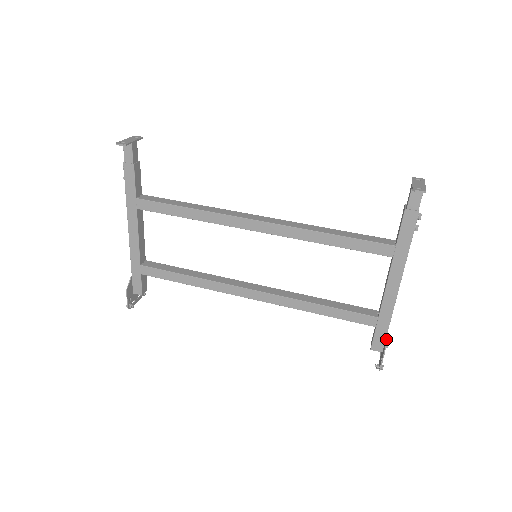
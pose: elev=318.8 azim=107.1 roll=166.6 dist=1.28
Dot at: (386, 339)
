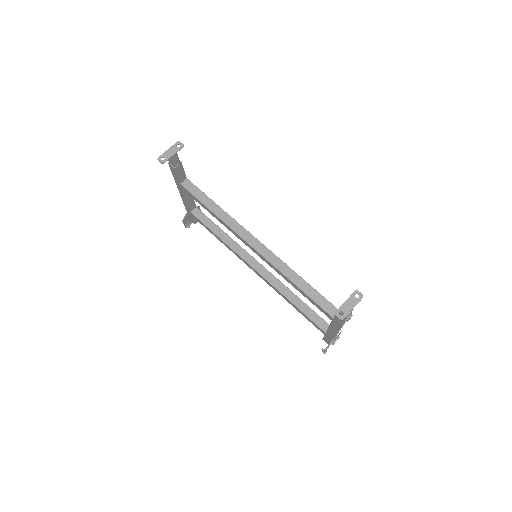
Dot at: (329, 344)
